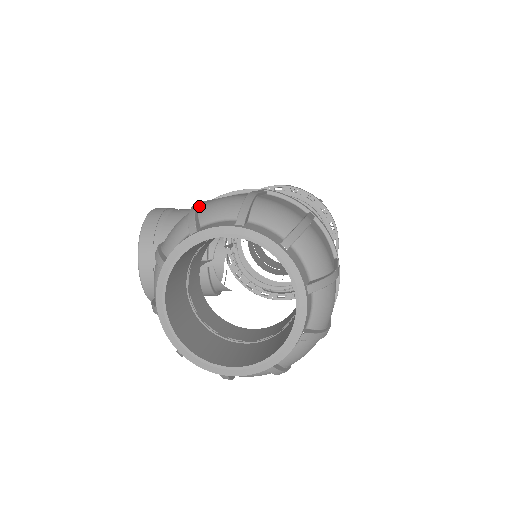
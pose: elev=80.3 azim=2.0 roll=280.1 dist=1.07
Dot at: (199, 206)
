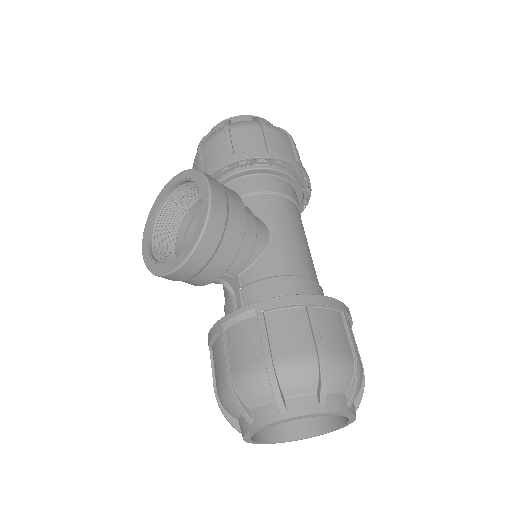
Dot at: (325, 361)
